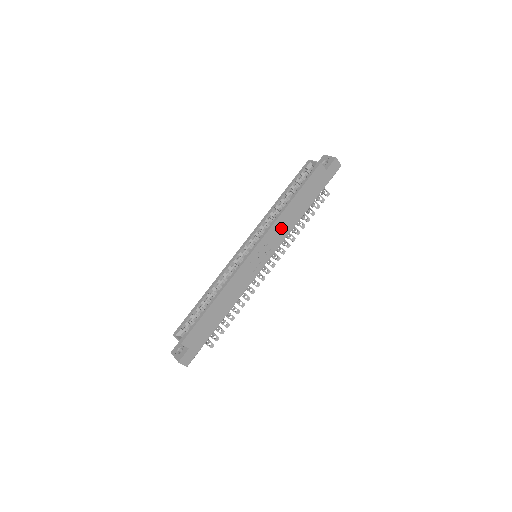
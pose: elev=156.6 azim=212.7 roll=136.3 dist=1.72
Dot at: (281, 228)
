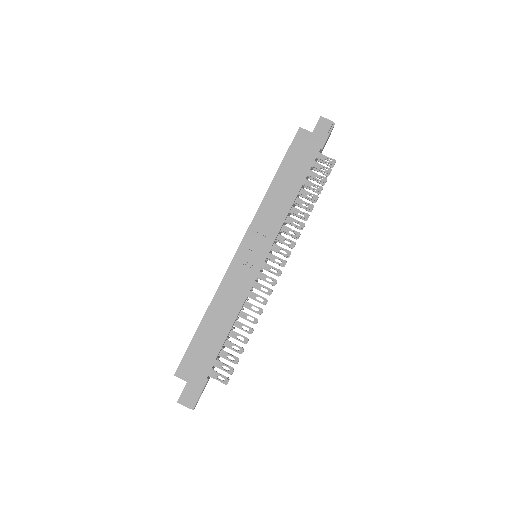
Dot at: (272, 212)
